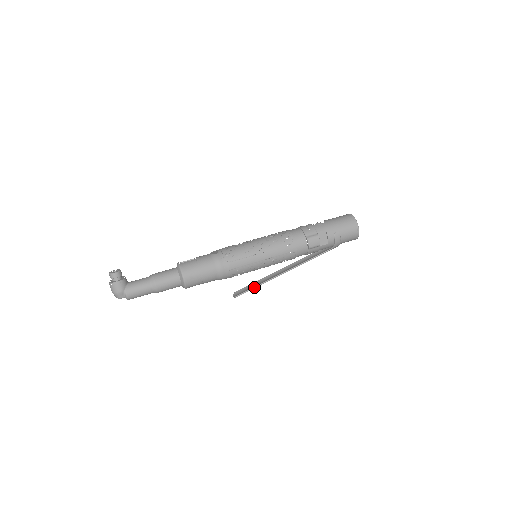
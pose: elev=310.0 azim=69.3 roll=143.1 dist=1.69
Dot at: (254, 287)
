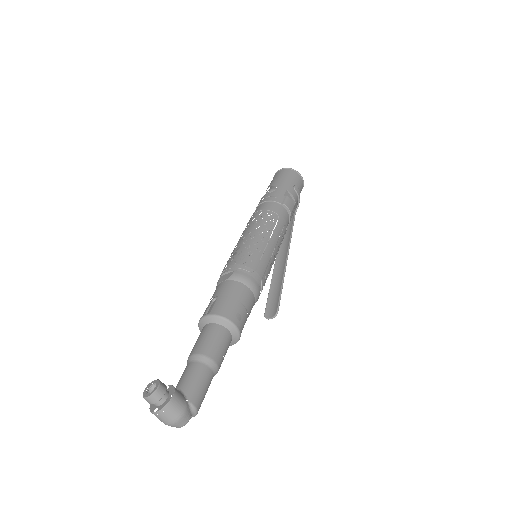
Dot at: (281, 291)
